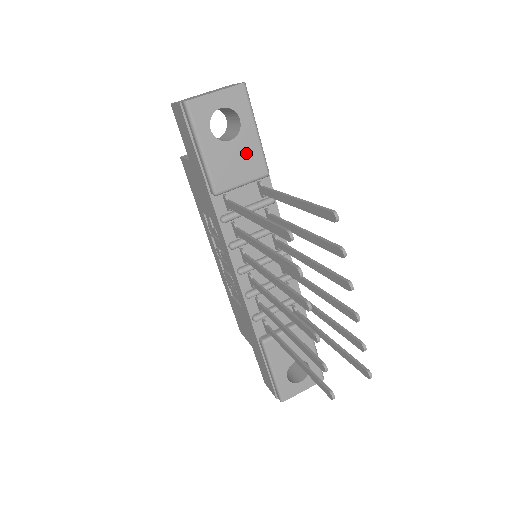
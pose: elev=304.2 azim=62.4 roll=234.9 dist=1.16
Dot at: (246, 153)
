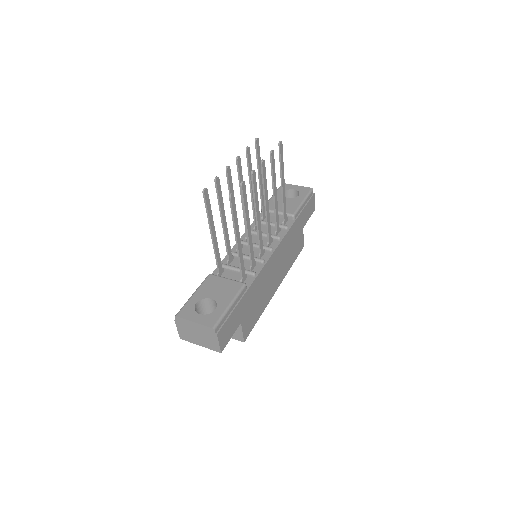
Dot at: (290, 204)
